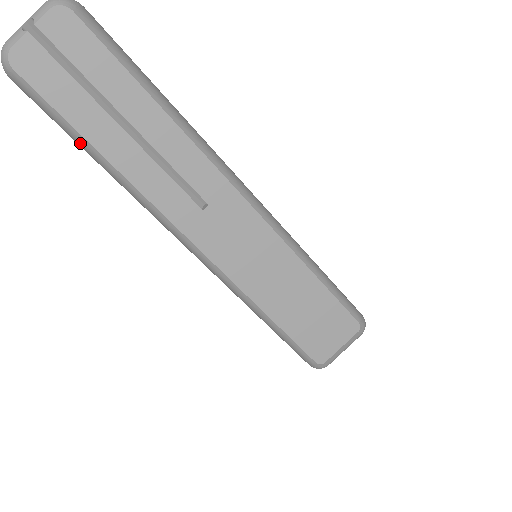
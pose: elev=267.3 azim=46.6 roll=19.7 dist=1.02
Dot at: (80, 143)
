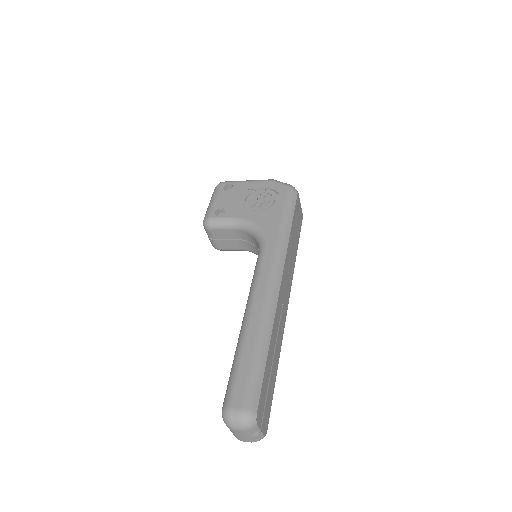
Dot at: occluded
